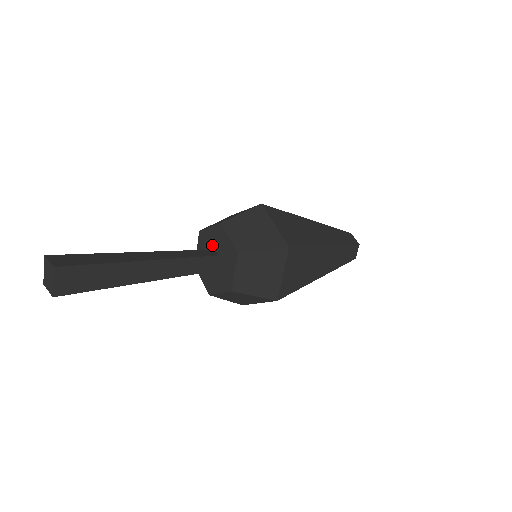
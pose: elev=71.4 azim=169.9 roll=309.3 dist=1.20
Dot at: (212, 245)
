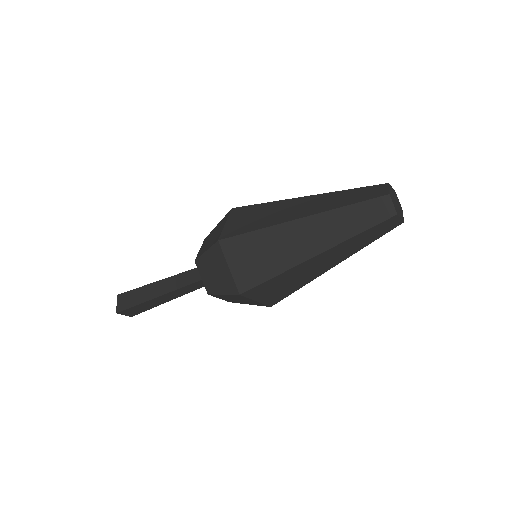
Dot at: occluded
